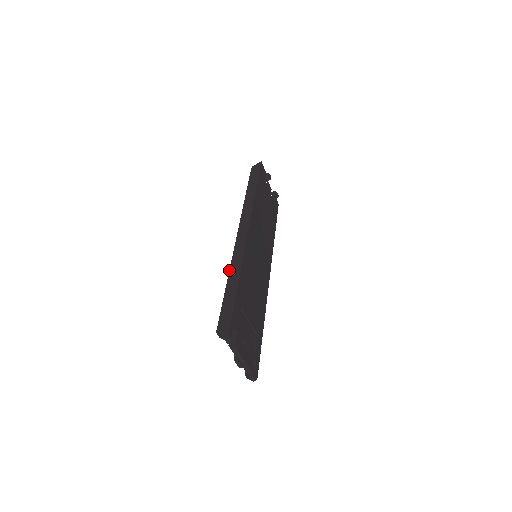
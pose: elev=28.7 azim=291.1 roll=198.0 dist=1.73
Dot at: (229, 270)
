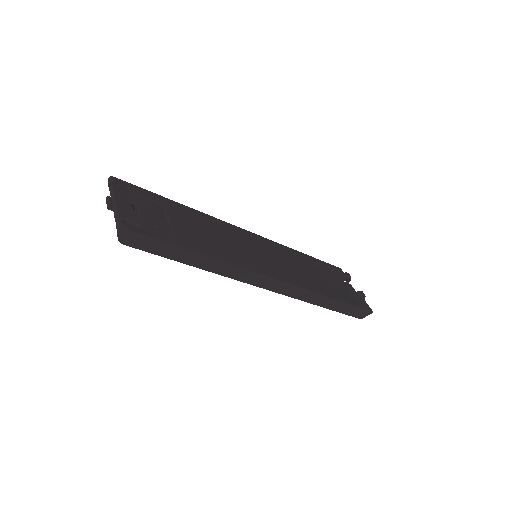
Dot at: occluded
